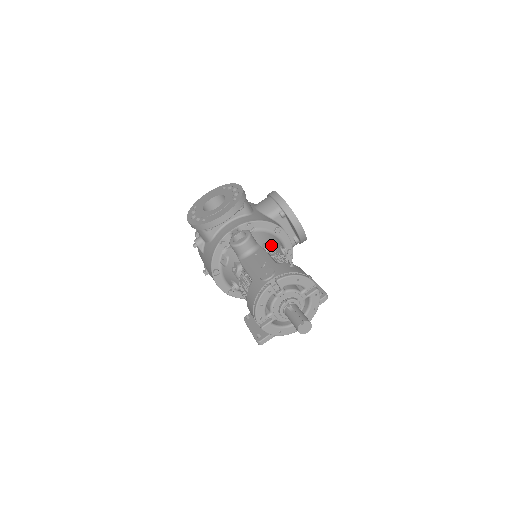
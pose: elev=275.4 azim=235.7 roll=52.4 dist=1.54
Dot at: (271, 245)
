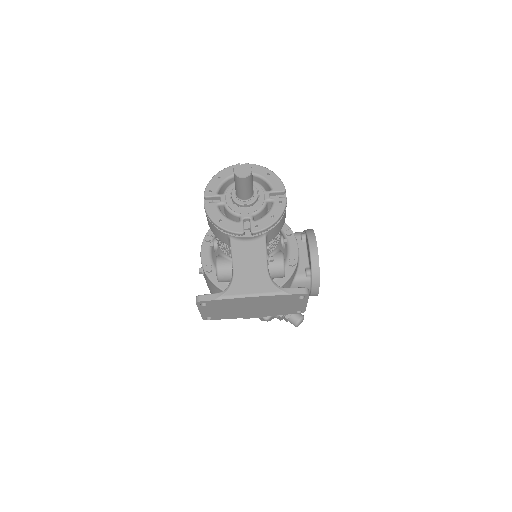
Dot at: occluded
